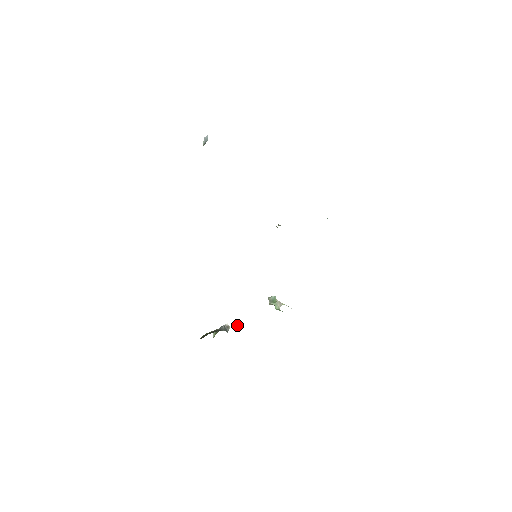
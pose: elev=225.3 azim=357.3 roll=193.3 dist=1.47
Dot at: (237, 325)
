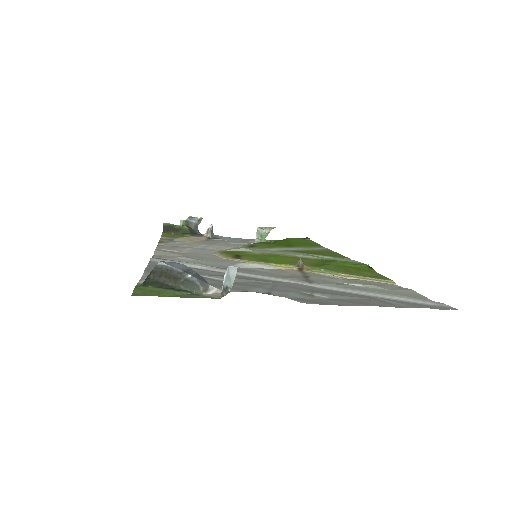
Dot at: (210, 234)
